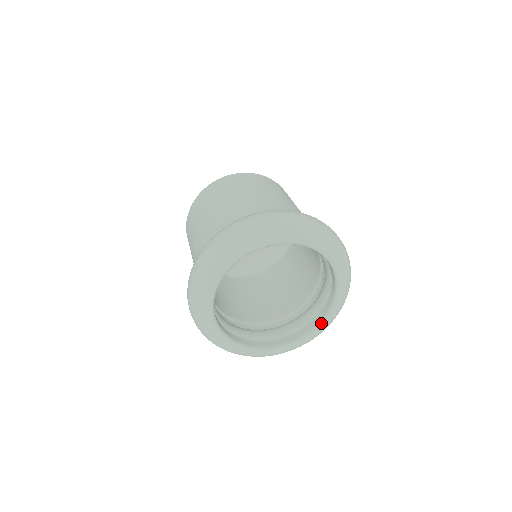
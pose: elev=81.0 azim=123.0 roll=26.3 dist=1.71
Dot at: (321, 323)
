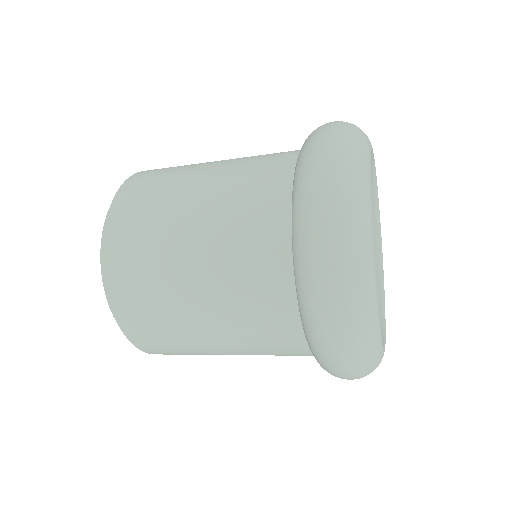
Dot at: (382, 283)
